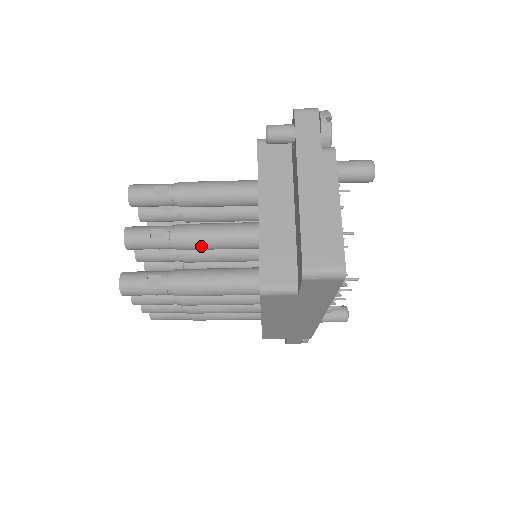
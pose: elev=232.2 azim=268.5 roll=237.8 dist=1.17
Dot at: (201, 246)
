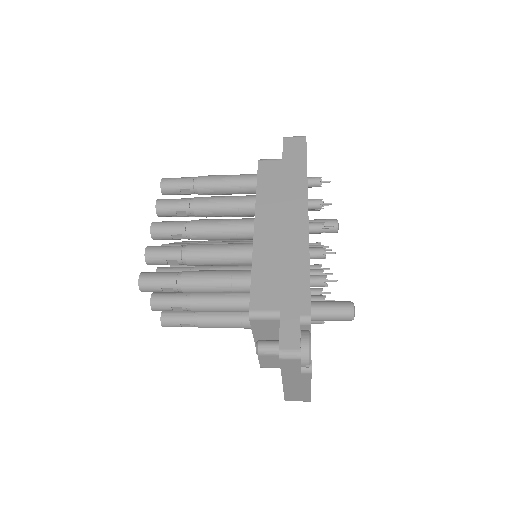
Dot at: occluded
